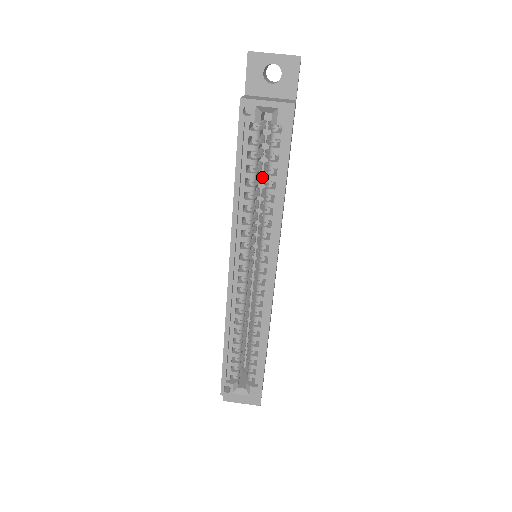
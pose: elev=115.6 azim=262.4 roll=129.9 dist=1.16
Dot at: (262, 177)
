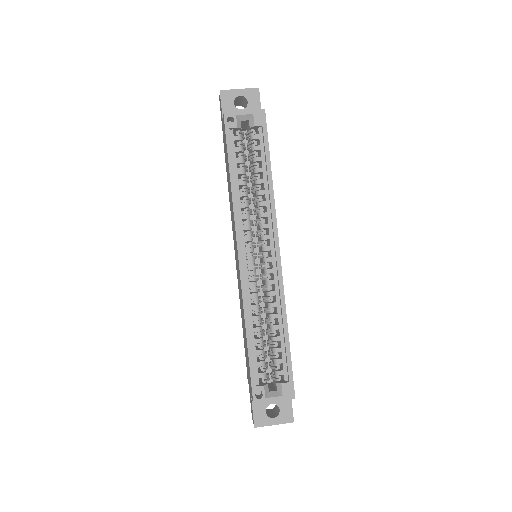
Dot at: (247, 185)
